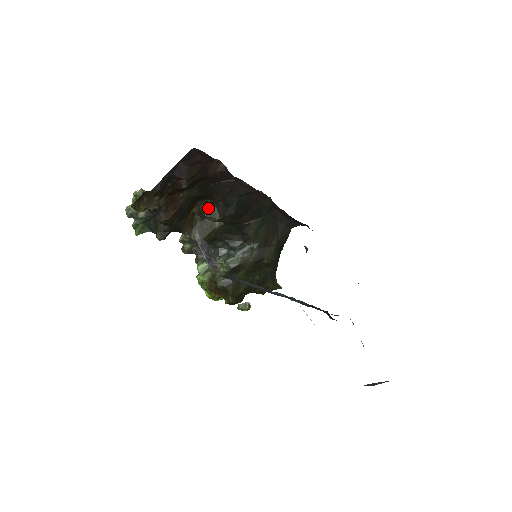
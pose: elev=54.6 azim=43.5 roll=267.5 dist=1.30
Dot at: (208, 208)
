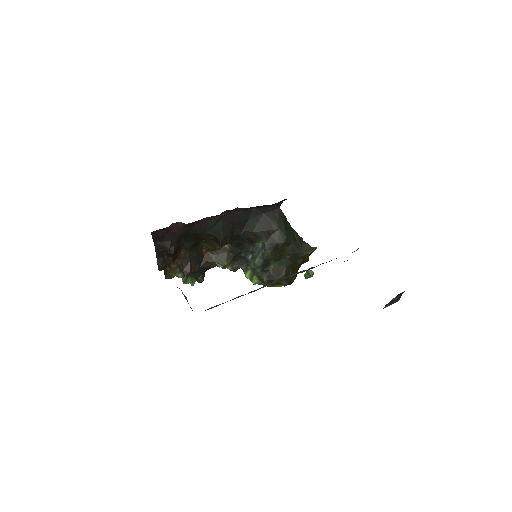
Dot at: (208, 244)
